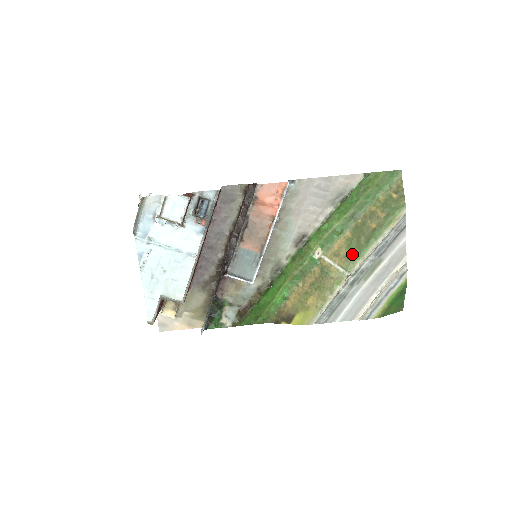
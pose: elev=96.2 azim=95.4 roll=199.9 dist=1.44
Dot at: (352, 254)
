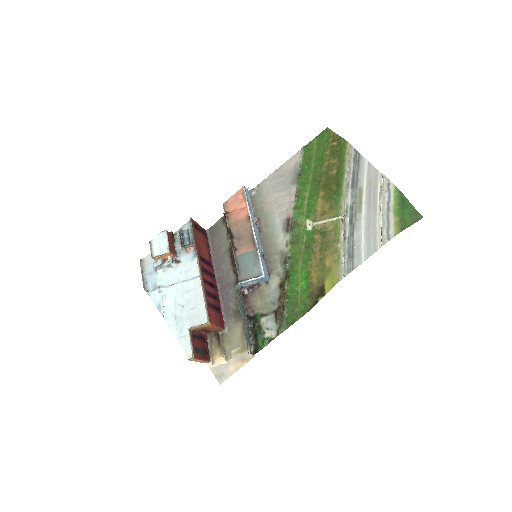
Dot at: (333, 202)
